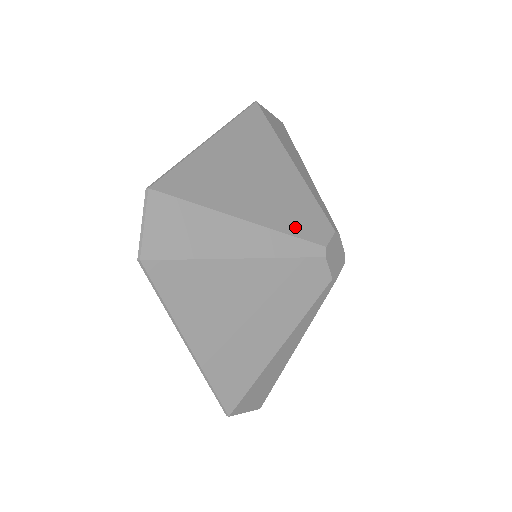
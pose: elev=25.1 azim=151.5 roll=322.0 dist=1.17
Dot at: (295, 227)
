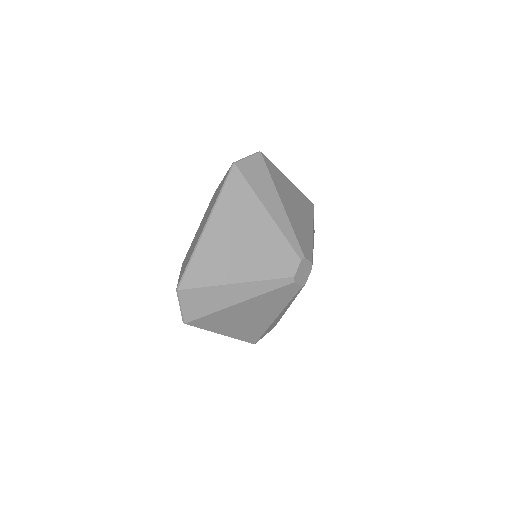
Dot at: (298, 236)
